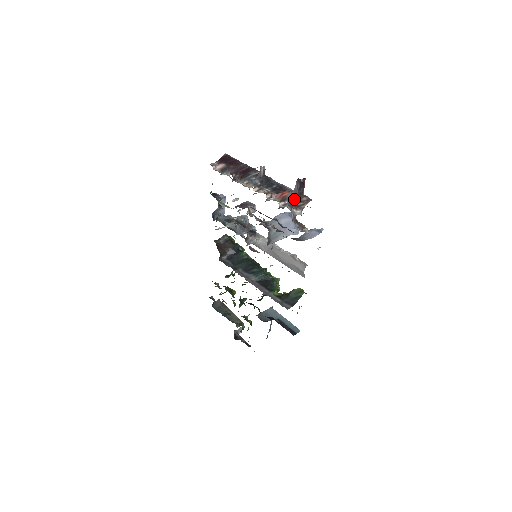
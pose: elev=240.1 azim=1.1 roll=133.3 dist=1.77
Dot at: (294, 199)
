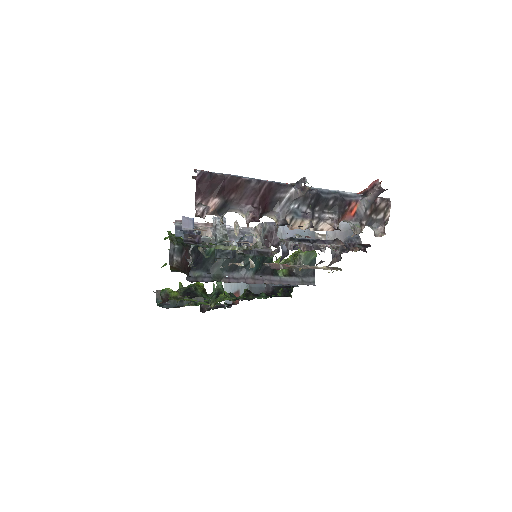
Dot at: (371, 212)
